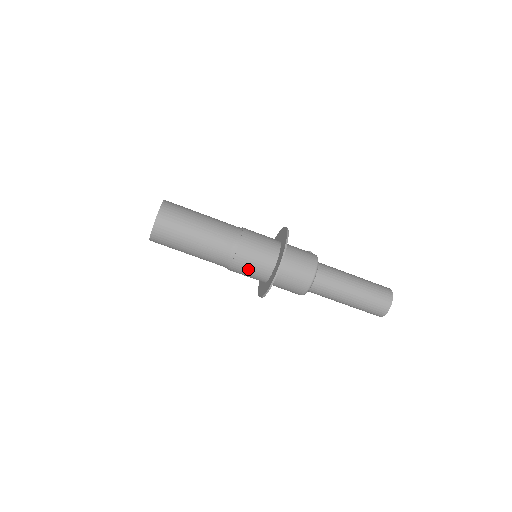
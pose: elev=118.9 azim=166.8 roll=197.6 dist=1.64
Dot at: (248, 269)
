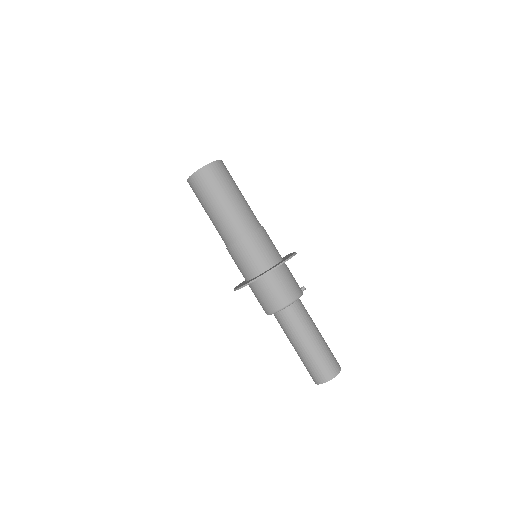
Dot at: (236, 262)
